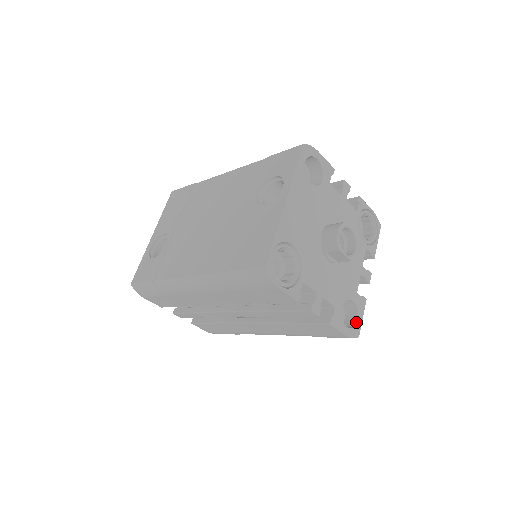
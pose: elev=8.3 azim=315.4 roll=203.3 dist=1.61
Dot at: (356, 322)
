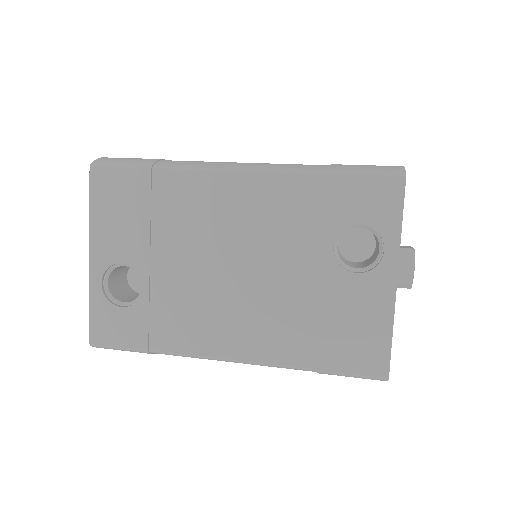
Dot at: occluded
